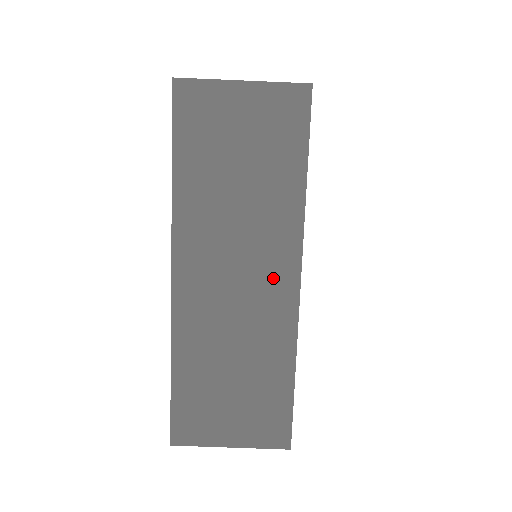
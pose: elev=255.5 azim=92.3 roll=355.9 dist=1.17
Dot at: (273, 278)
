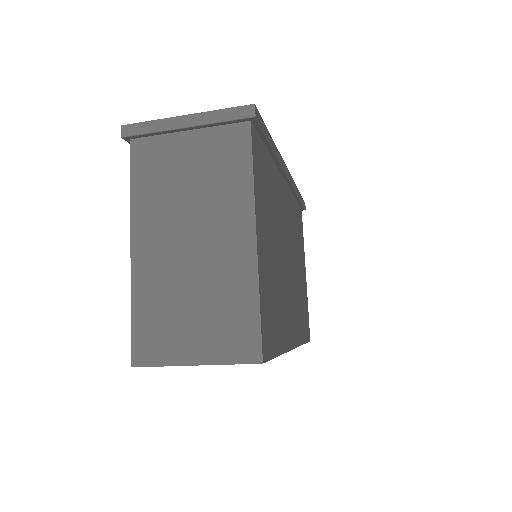
Dot at: occluded
